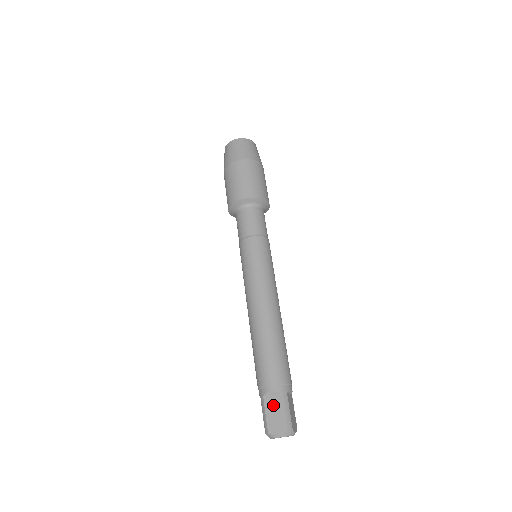
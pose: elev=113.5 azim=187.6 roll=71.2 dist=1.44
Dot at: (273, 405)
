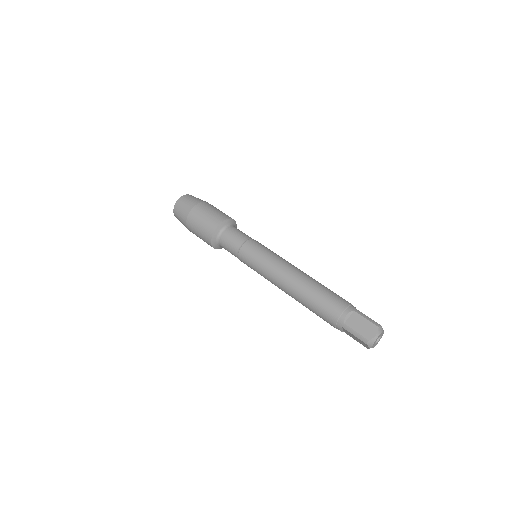
Dot at: (355, 322)
